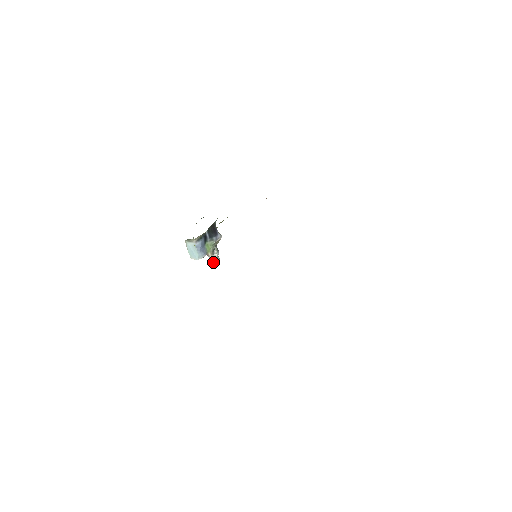
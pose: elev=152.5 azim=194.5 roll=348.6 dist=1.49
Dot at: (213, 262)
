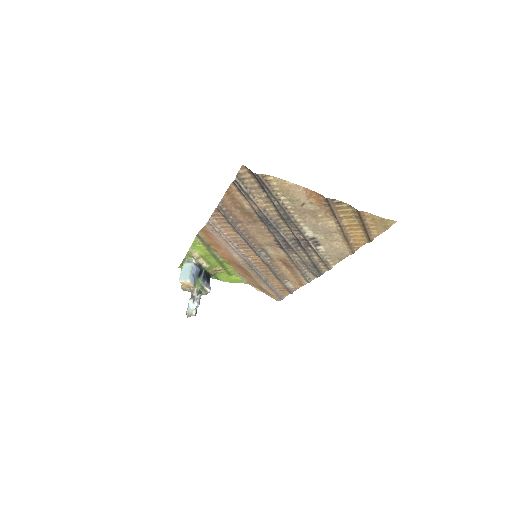
Dot at: (189, 312)
